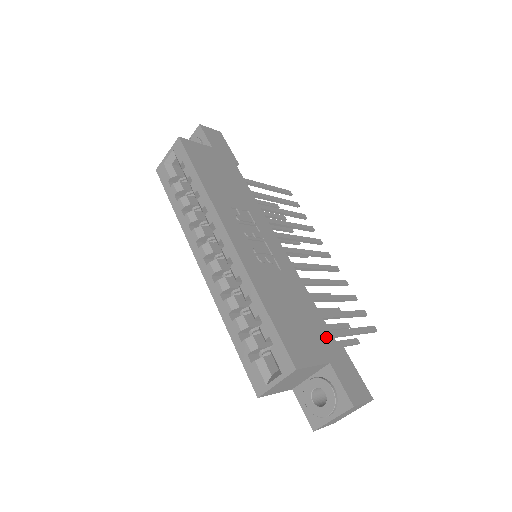
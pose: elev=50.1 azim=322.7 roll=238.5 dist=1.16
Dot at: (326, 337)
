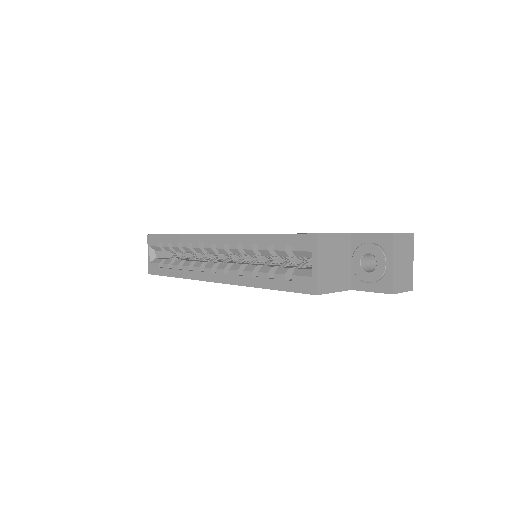
Dot at: occluded
